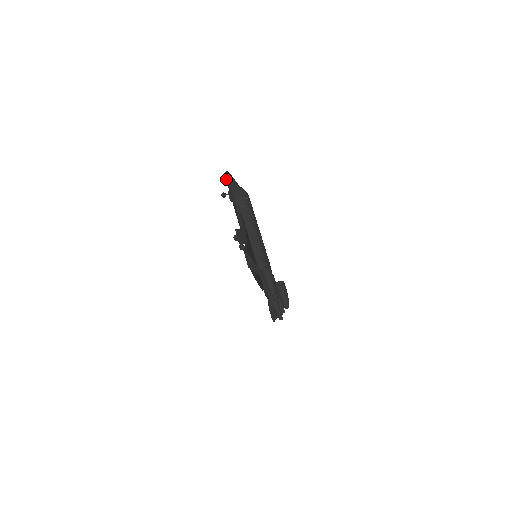
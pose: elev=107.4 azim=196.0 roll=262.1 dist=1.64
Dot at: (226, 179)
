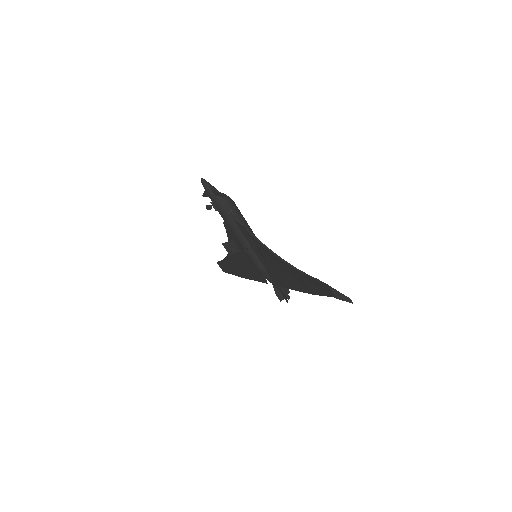
Dot at: (205, 189)
